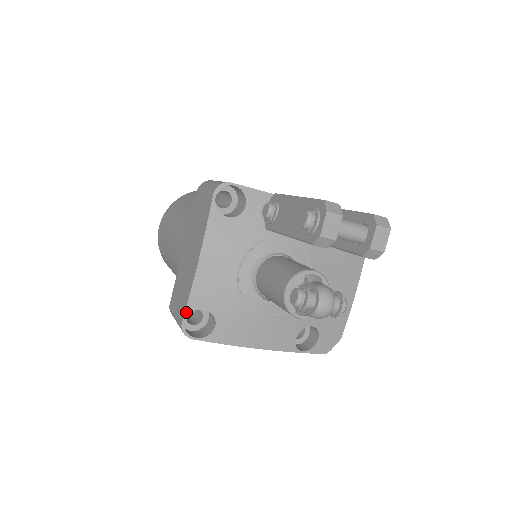
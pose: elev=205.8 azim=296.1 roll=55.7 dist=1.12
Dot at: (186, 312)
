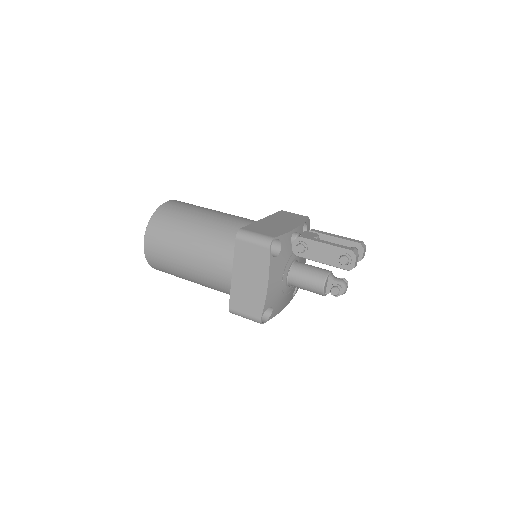
Dot at: (263, 313)
